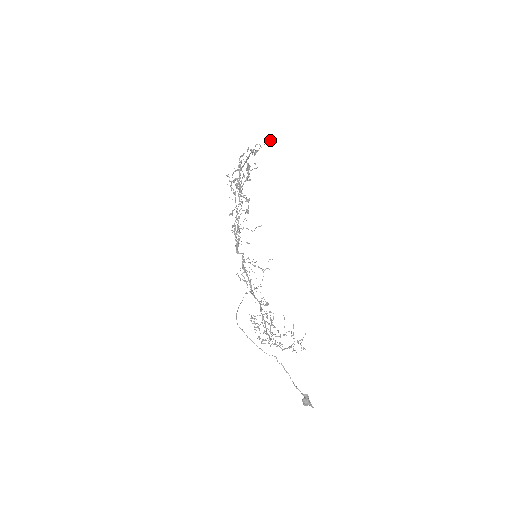
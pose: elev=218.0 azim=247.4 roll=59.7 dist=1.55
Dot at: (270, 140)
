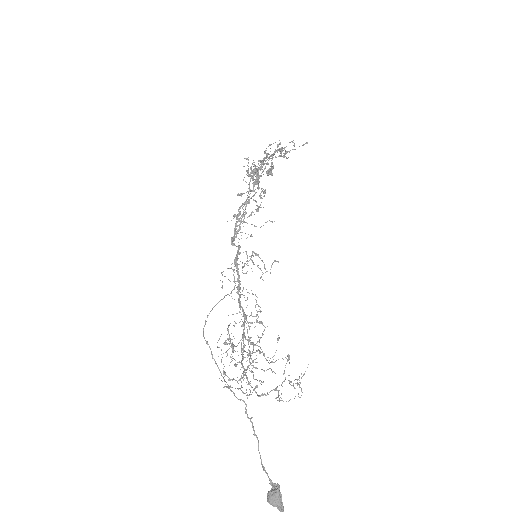
Dot at: occluded
